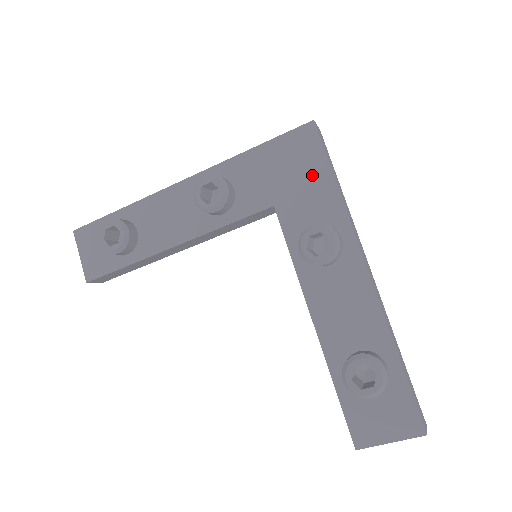
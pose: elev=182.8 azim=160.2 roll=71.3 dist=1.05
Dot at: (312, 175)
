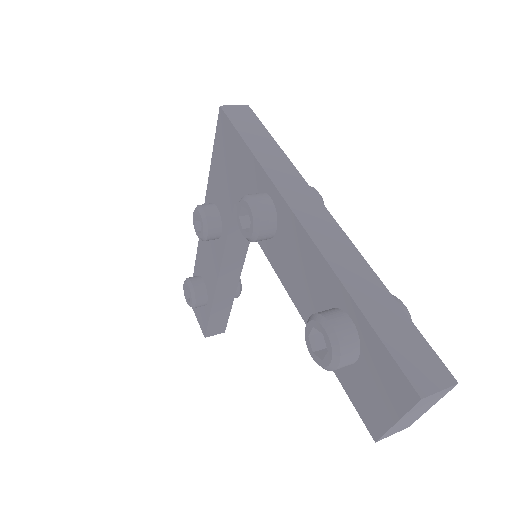
Dot at: (237, 155)
